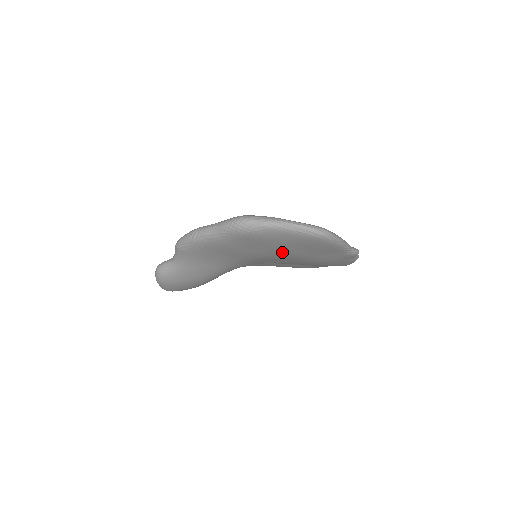
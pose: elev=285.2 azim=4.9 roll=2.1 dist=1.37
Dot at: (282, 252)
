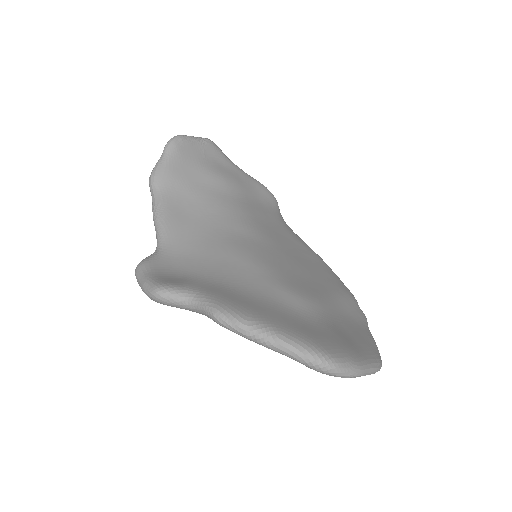
Dot at: occluded
